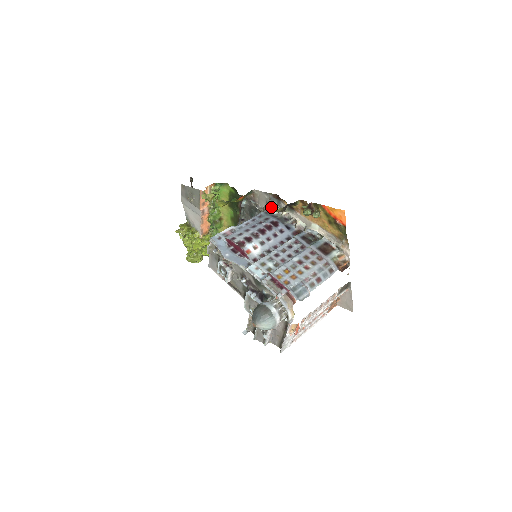
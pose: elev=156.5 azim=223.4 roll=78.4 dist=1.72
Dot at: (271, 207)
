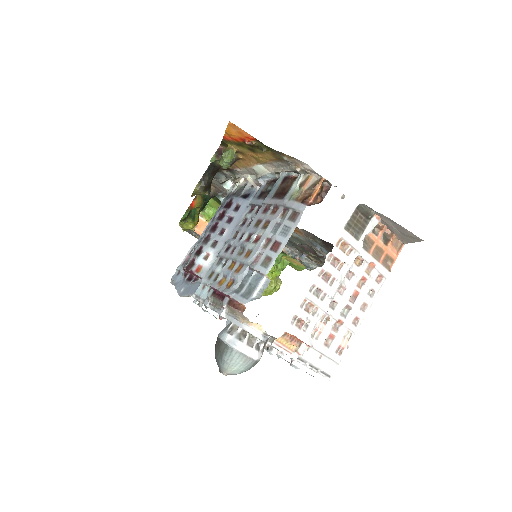
Dot at: (233, 184)
